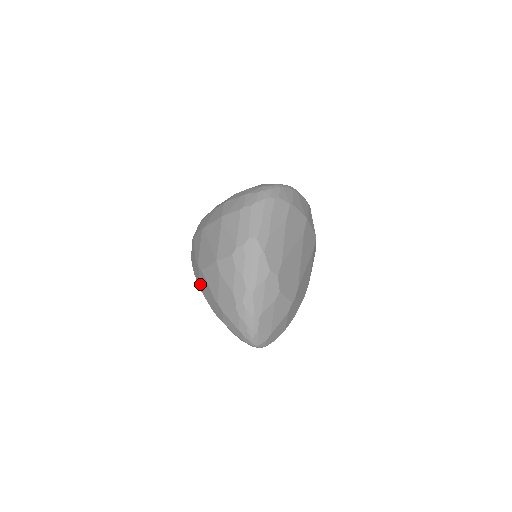
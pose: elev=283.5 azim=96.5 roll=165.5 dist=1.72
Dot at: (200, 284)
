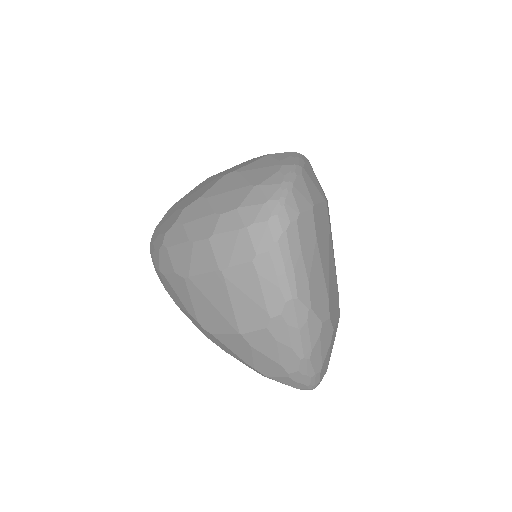
Dot at: (208, 337)
